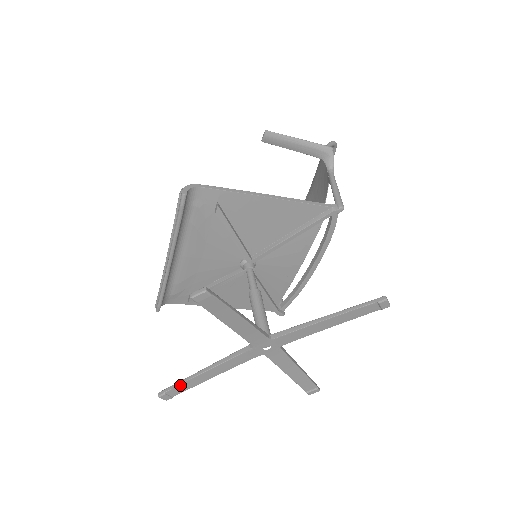
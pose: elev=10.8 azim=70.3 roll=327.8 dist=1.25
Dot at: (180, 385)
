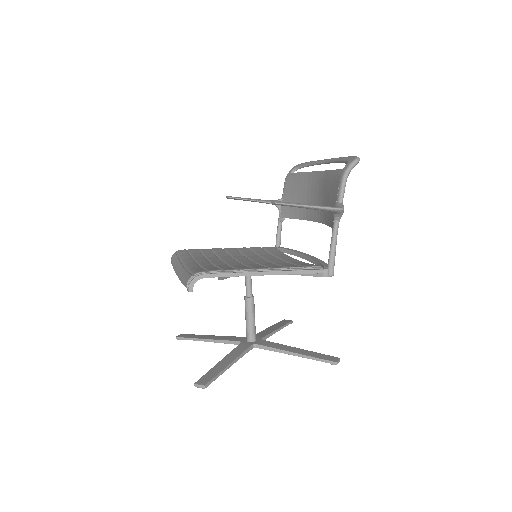
Dot at: occluded
